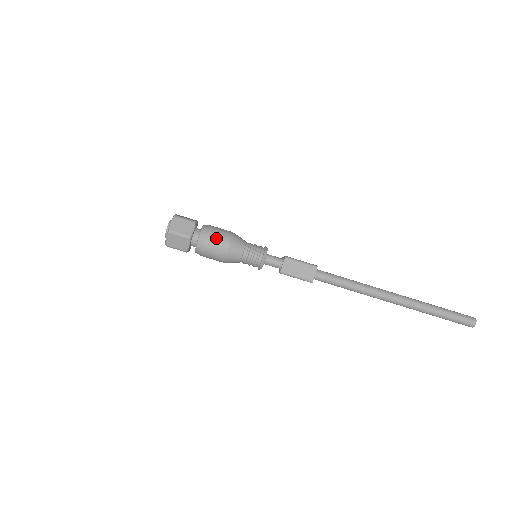
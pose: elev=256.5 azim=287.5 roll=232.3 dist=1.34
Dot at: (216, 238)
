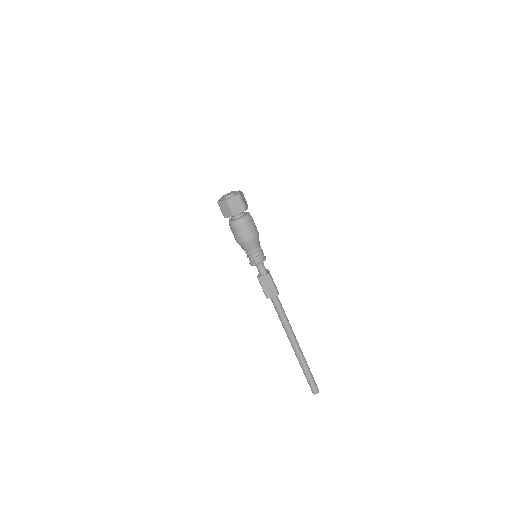
Dot at: (246, 230)
